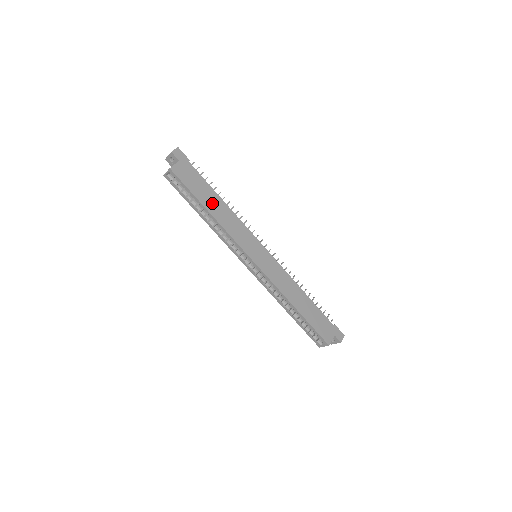
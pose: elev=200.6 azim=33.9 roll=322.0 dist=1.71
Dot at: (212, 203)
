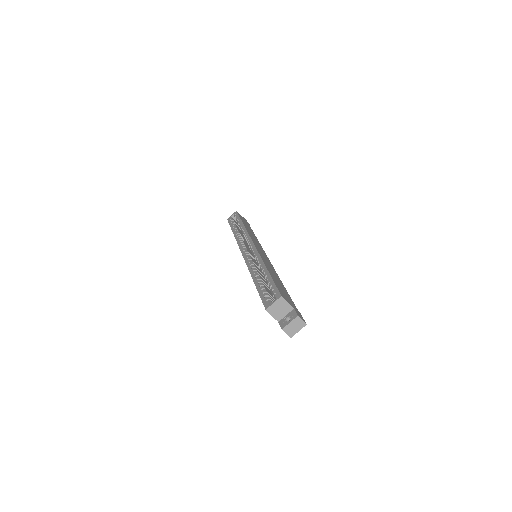
Dot at: occluded
